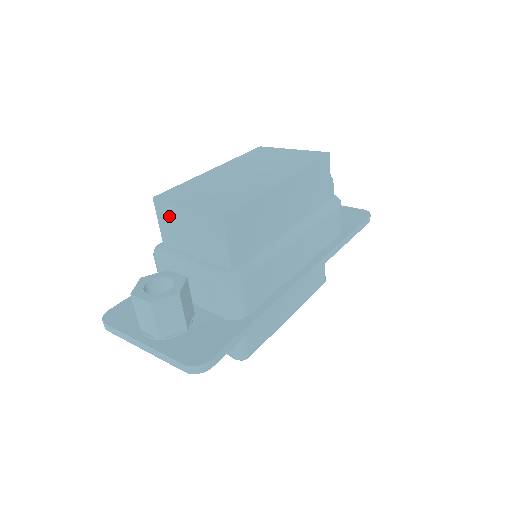
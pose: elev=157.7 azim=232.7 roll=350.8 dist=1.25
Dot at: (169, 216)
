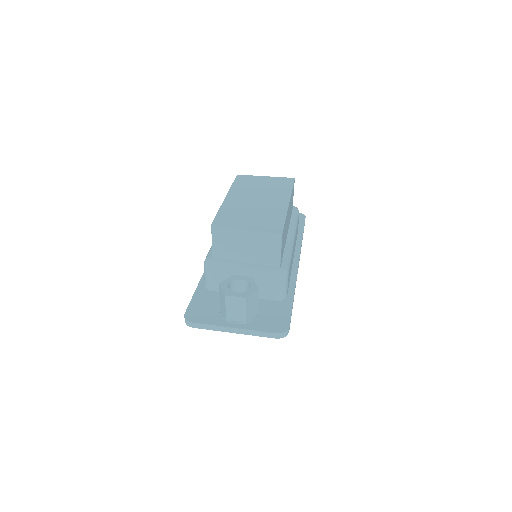
Dot at: (227, 237)
